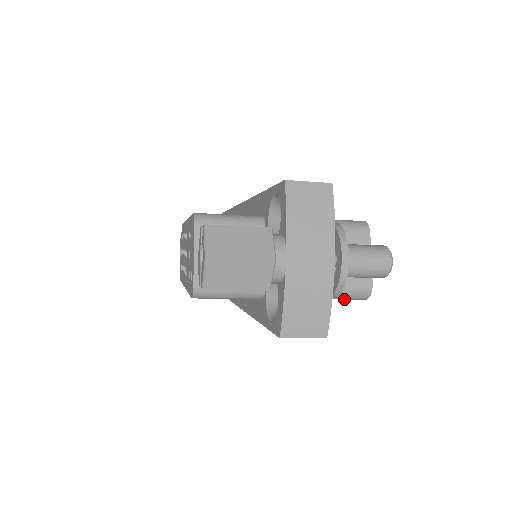
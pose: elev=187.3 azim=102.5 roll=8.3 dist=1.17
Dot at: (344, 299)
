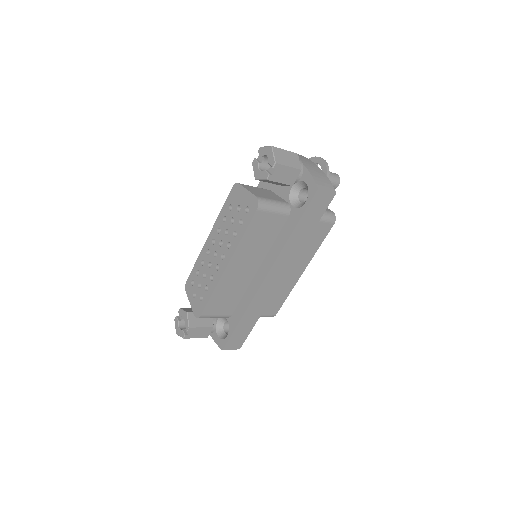
Dot at: (325, 221)
